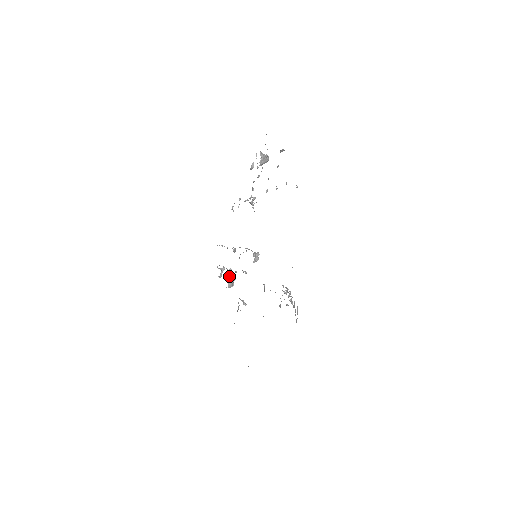
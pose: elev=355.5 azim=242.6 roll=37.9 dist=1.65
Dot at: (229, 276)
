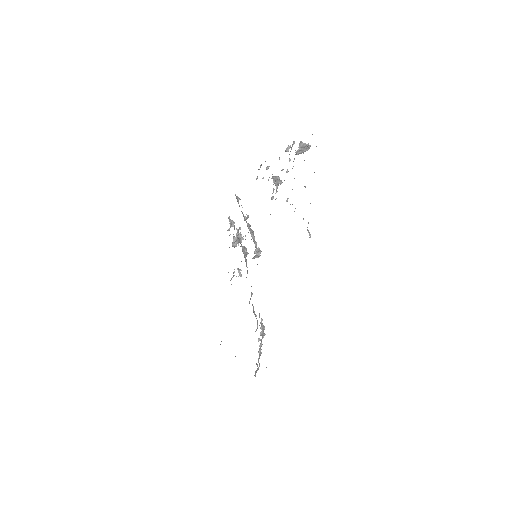
Dot at: (235, 237)
